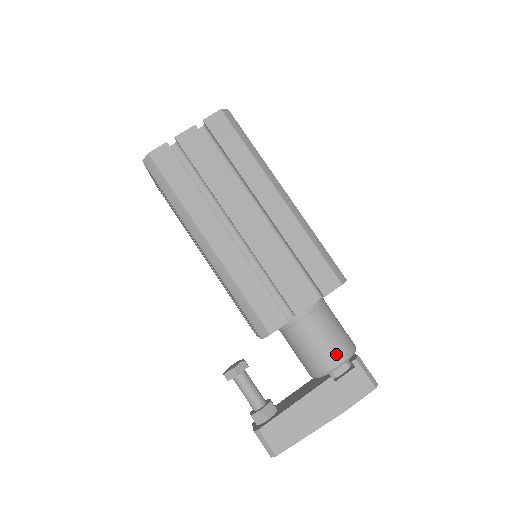
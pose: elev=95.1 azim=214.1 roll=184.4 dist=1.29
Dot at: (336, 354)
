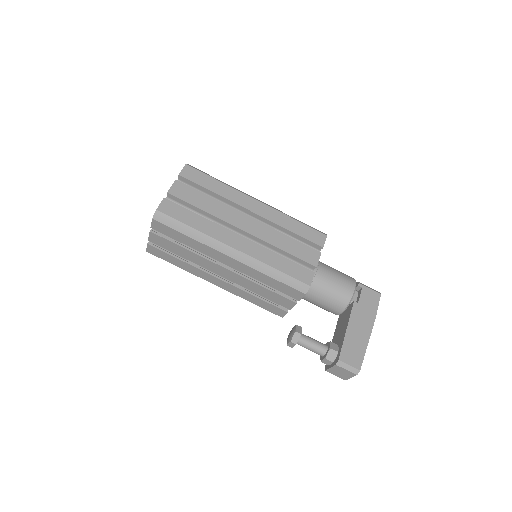
Dot at: (348, 284)
